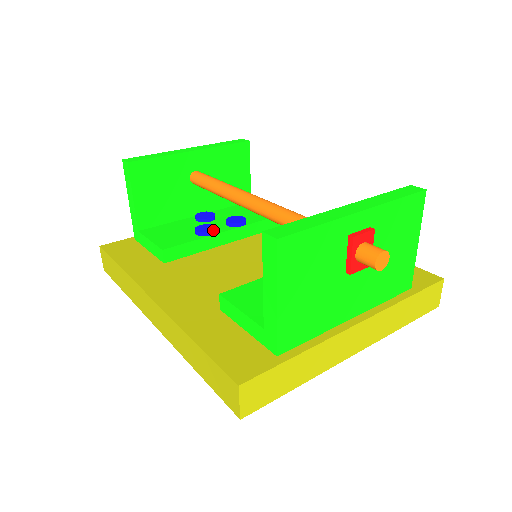
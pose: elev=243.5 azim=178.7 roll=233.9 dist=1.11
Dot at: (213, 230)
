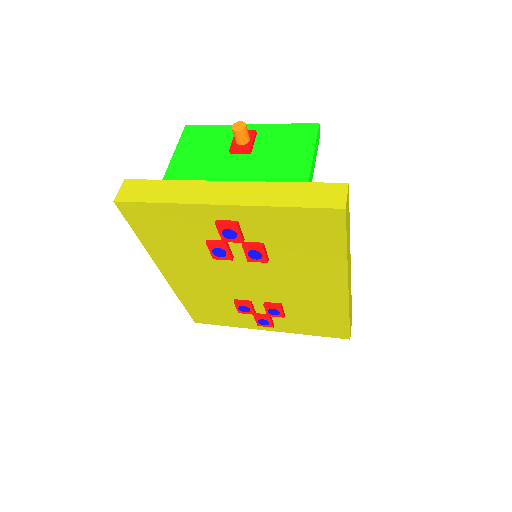
Dot at: occluded
